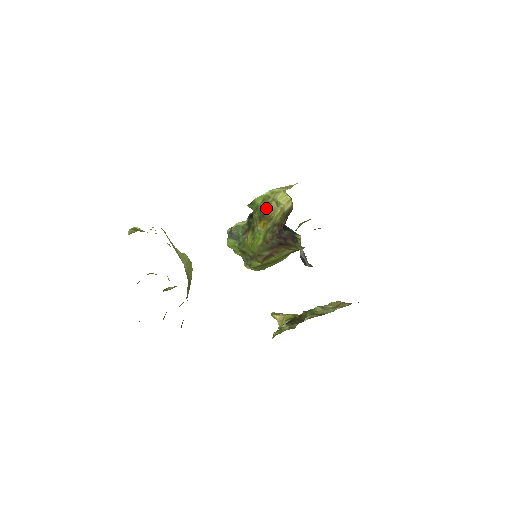
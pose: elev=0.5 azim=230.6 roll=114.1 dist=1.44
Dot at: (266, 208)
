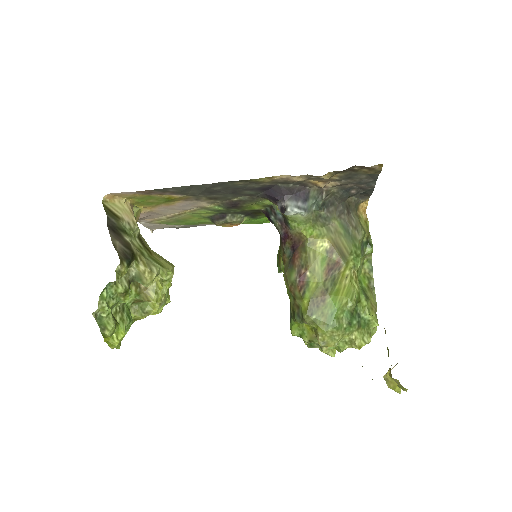
Dot at: occluded
